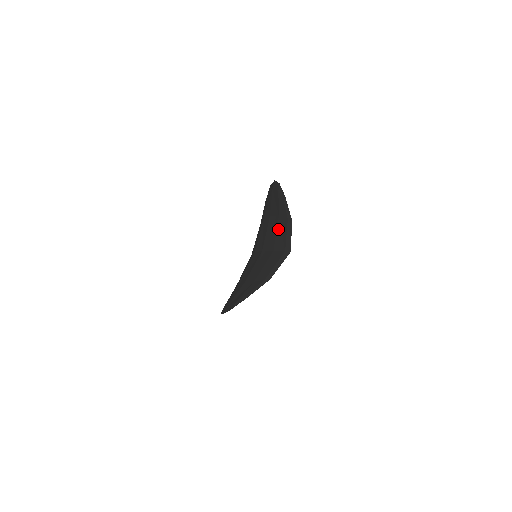
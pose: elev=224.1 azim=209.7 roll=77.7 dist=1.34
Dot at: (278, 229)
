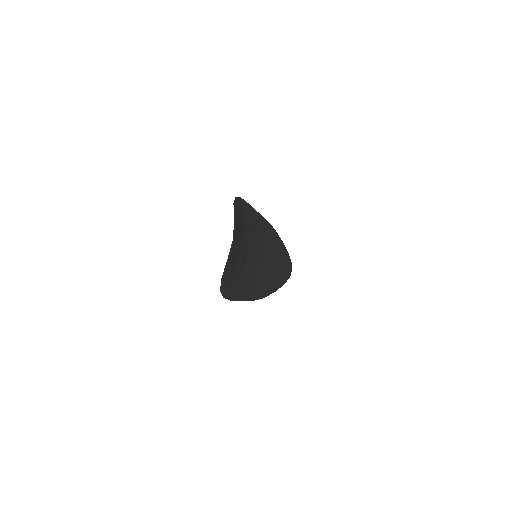
Dot at: occluded
